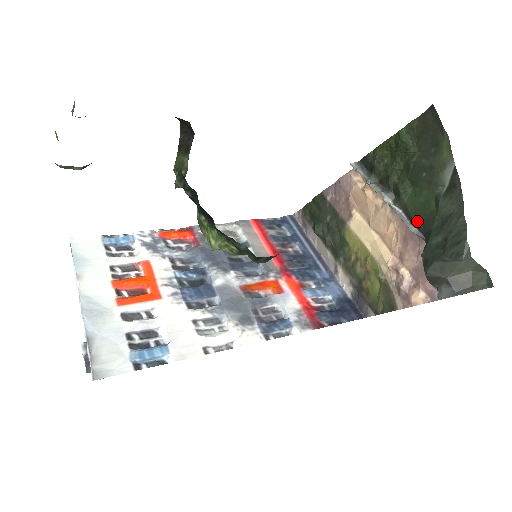
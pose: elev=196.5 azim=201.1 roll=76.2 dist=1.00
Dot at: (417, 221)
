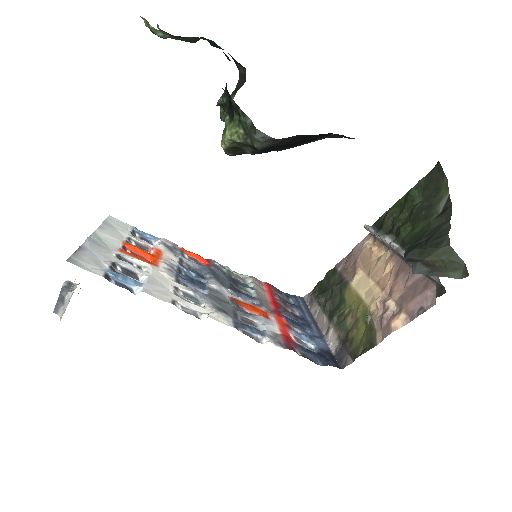
Dot at: (410, 243)
